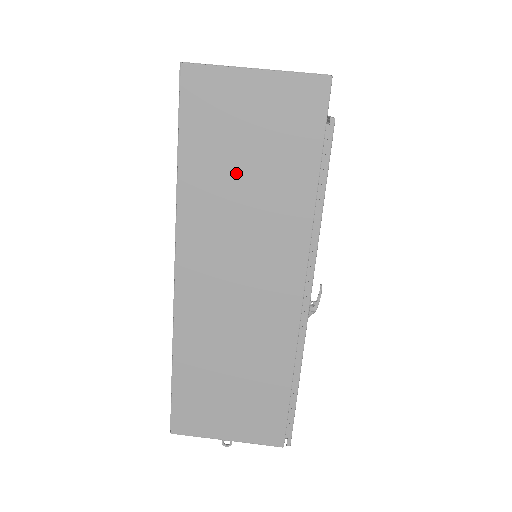
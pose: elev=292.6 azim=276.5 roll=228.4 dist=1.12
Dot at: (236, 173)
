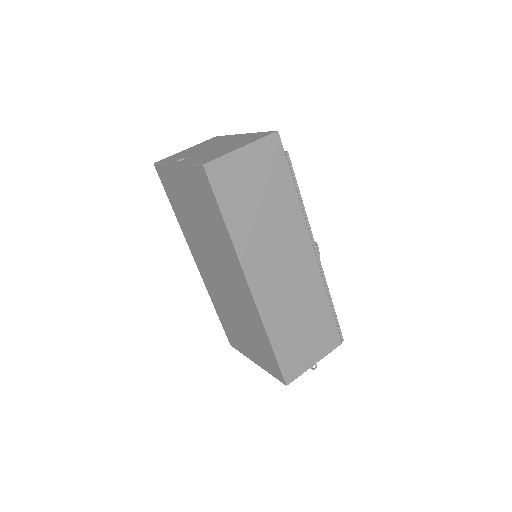
Dot at: (256, 208)
